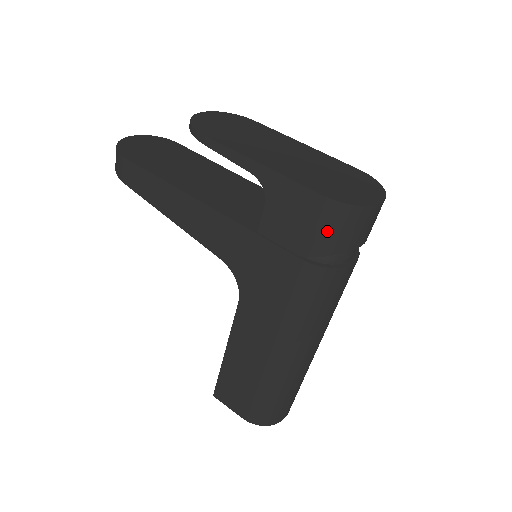
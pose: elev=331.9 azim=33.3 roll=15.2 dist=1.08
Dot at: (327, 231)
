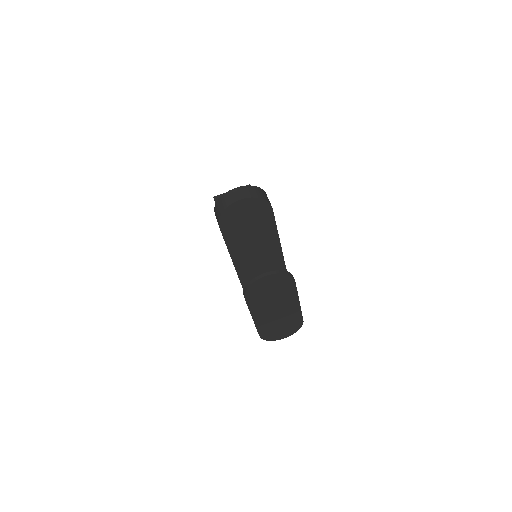
Dot at: occluded
